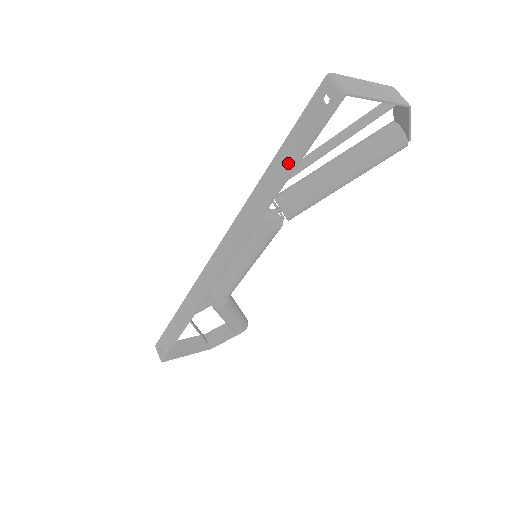
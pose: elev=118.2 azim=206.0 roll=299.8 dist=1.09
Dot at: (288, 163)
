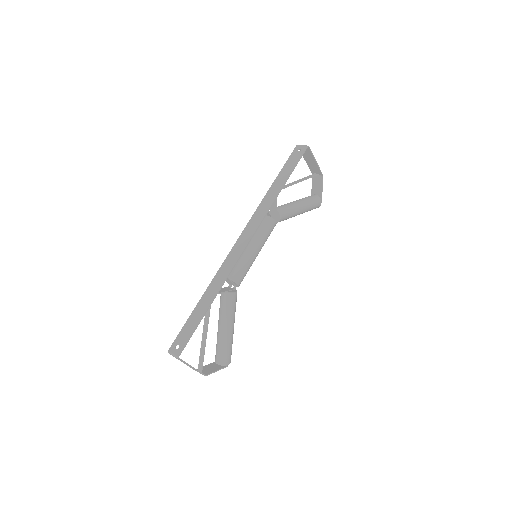
Dot at: (285, 176)
